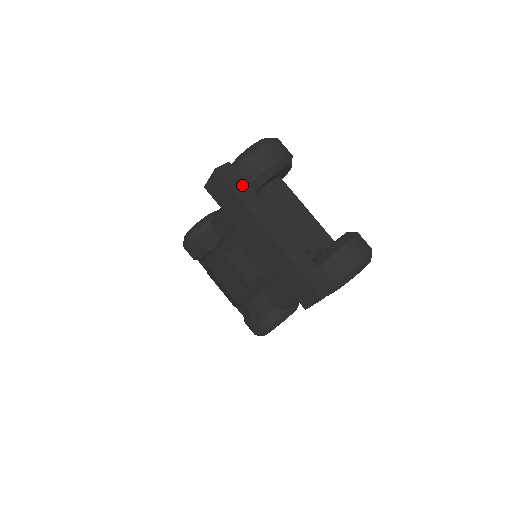
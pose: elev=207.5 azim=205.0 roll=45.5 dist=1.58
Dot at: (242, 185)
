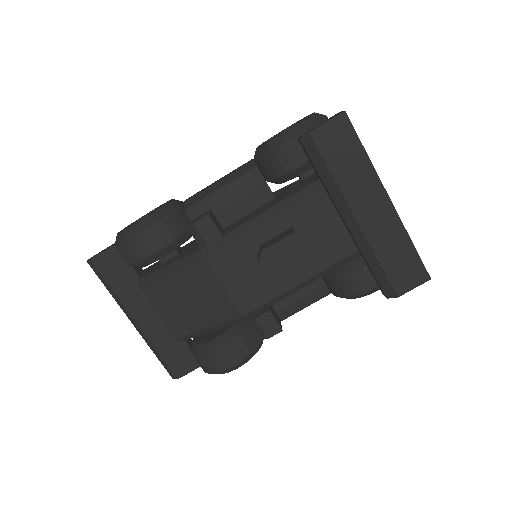
Dot at: occluded
